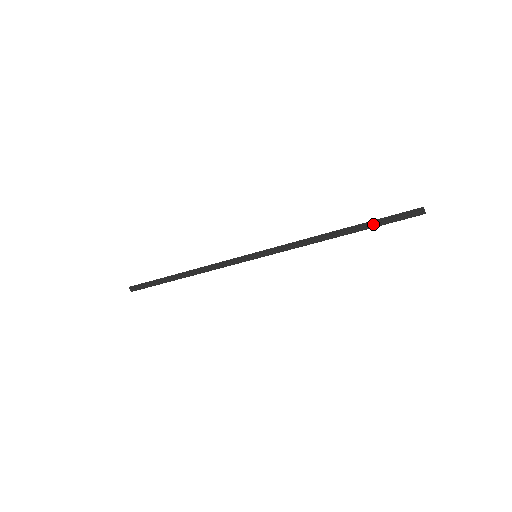
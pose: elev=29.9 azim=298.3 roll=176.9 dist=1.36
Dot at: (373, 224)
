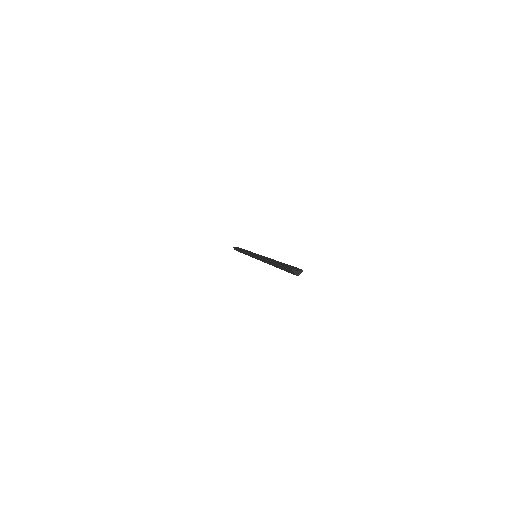
Dot at: (280, 267)
